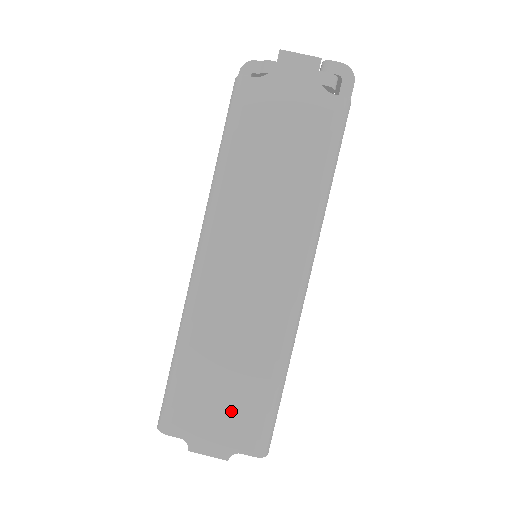
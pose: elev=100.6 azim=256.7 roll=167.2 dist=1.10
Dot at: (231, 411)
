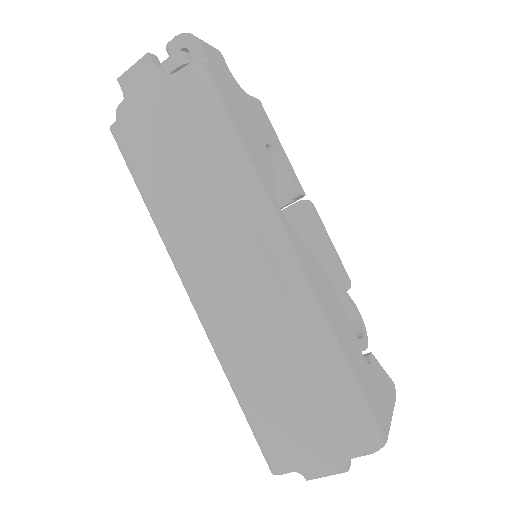
Dot at: (314, 421)
